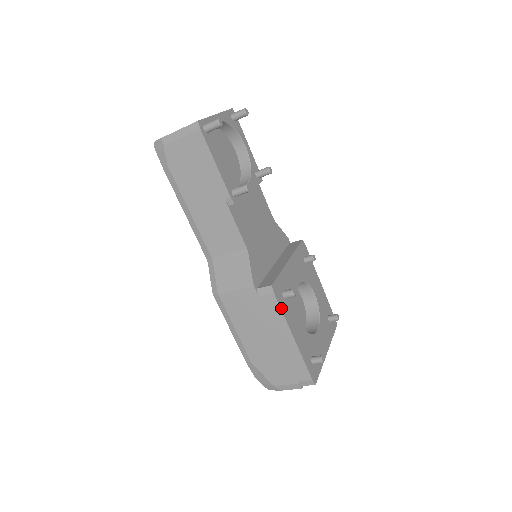
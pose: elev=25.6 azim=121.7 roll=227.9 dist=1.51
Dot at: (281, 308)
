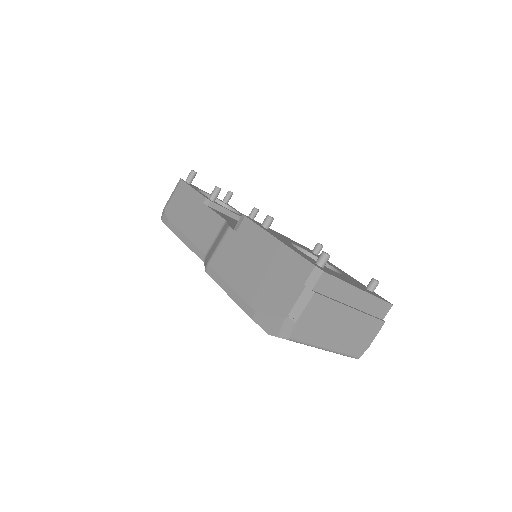
Dot at: (256, 224)
